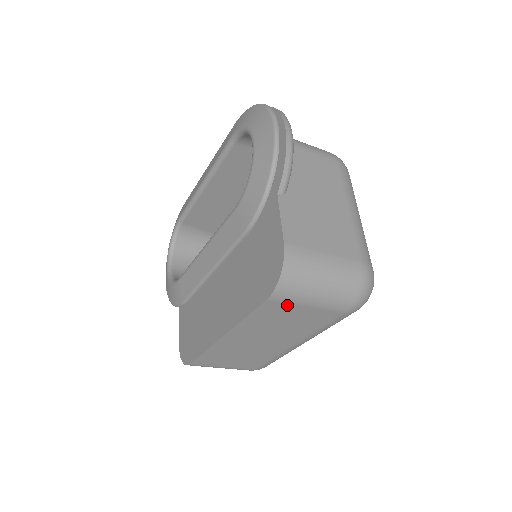
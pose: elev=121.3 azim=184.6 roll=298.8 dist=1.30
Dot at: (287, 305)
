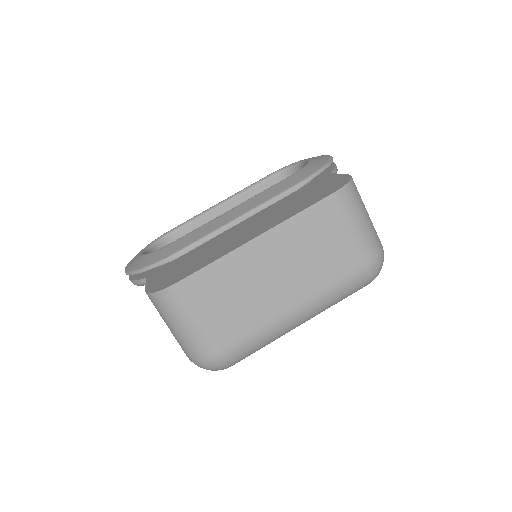
Dot at: (339, 215)
